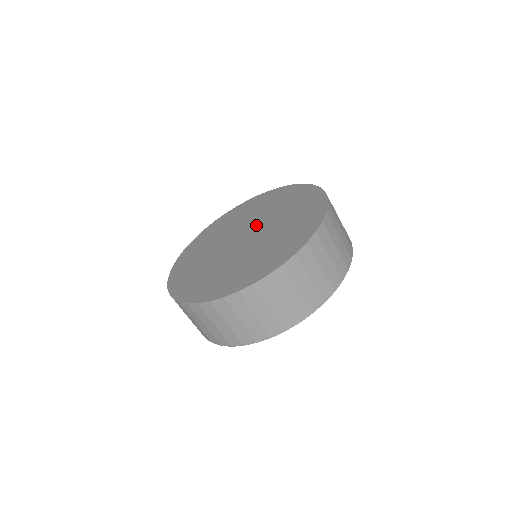
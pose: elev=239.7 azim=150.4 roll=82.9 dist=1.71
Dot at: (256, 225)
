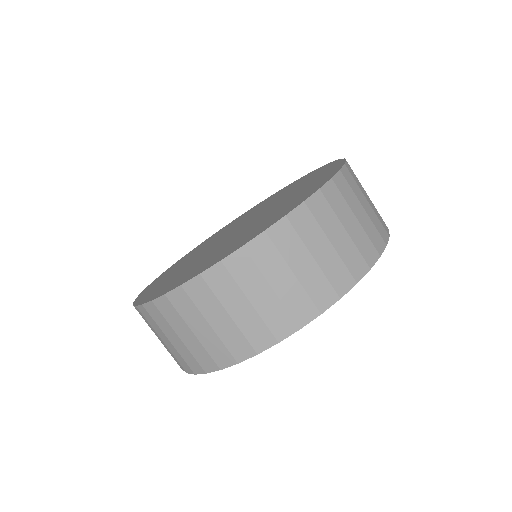
Dot at: (259, 214)
